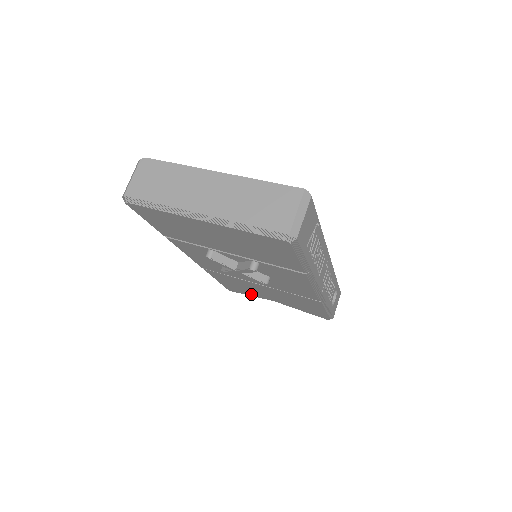
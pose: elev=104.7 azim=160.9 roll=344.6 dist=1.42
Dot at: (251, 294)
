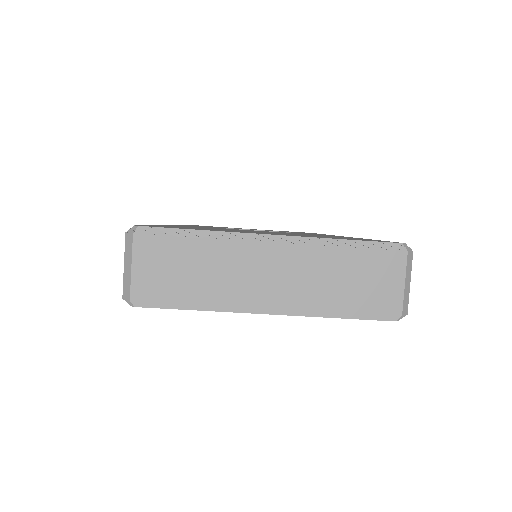
Dot at: occluded
